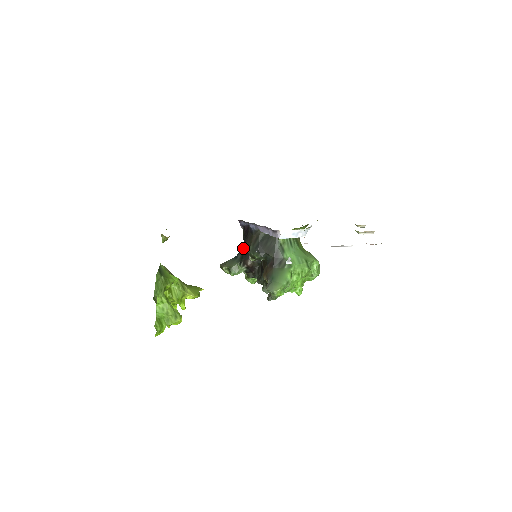
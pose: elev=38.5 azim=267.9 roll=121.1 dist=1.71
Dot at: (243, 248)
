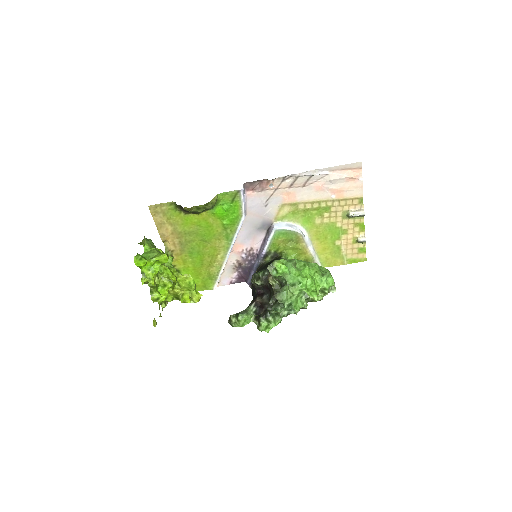
Dot at: occluded
